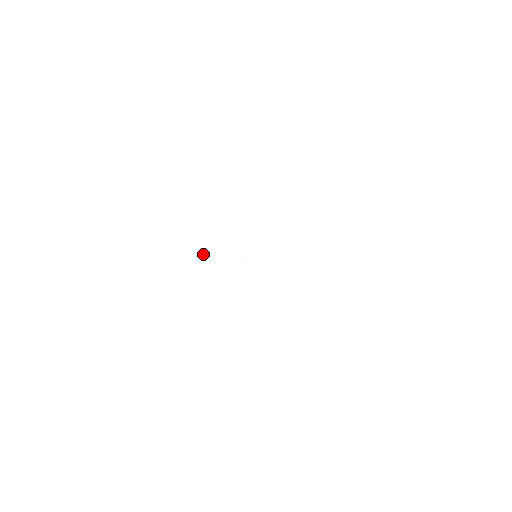
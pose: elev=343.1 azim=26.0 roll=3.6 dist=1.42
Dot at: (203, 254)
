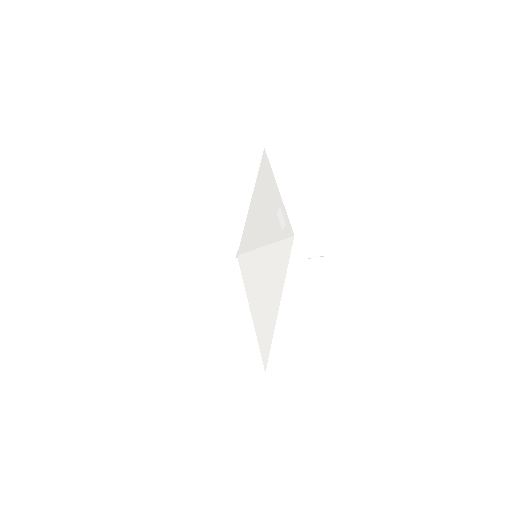
Dot at: occluded
